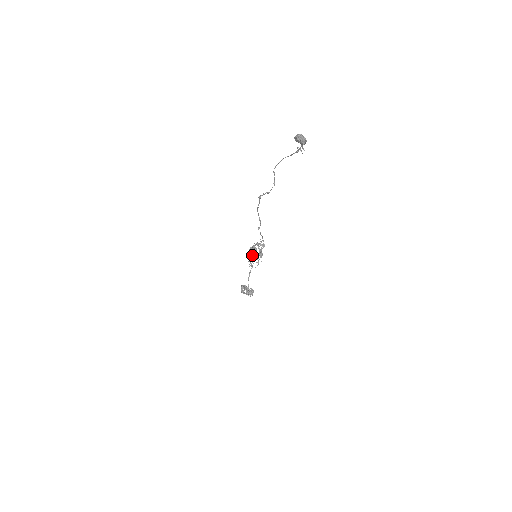
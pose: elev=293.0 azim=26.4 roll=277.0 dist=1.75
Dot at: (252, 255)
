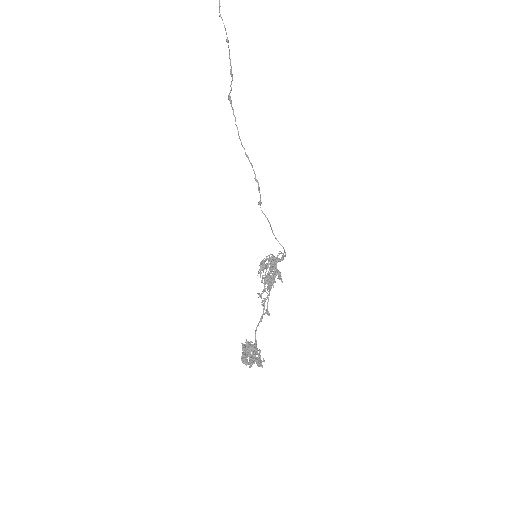
Dot at: (268, 287)
